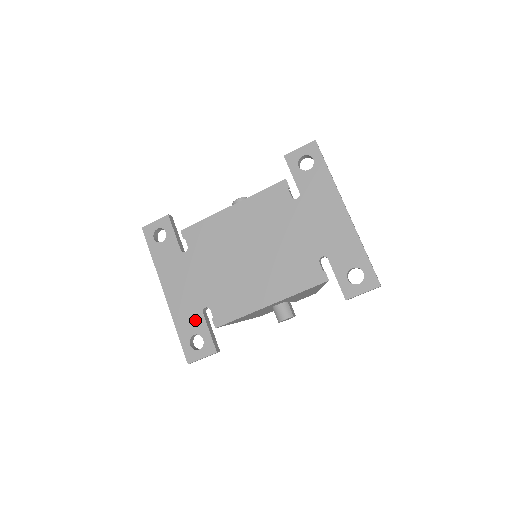
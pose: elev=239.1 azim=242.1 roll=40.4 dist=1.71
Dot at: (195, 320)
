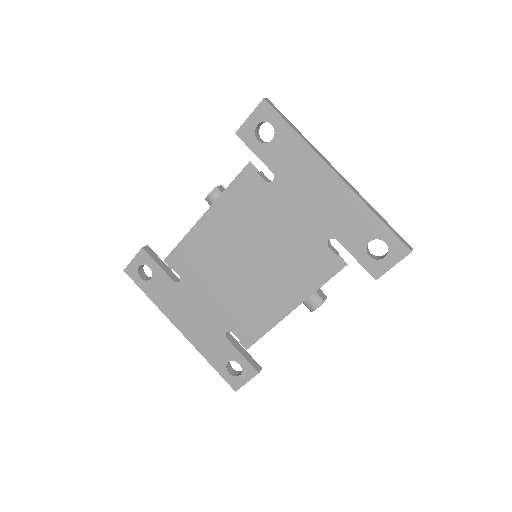
Dot at: (222, 348)
